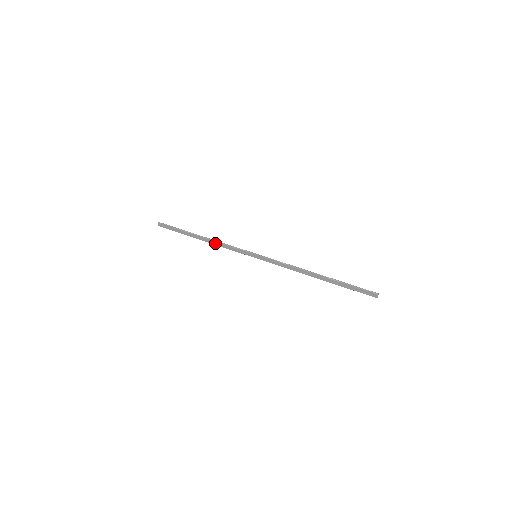
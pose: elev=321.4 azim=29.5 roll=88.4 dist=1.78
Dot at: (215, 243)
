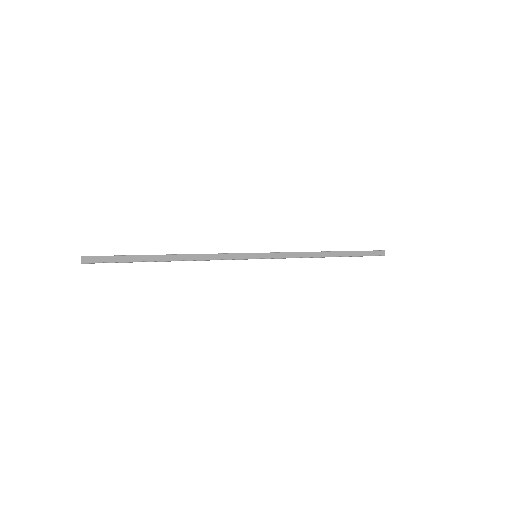
Dot at: (195, 257)
